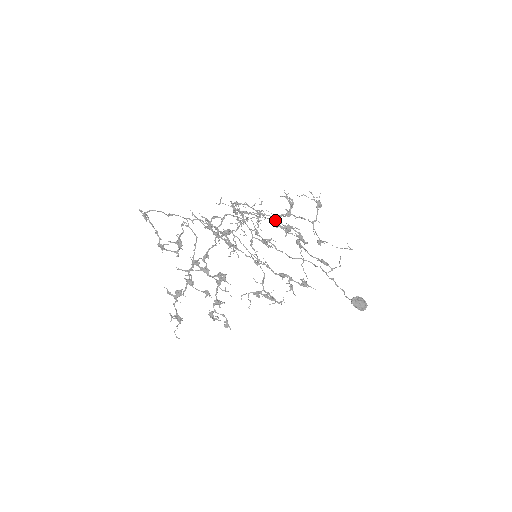
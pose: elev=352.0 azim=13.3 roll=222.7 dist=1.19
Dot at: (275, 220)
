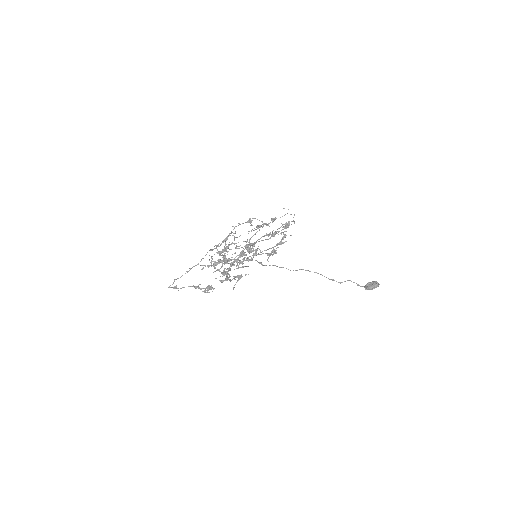
Dot at: (239, 224)
